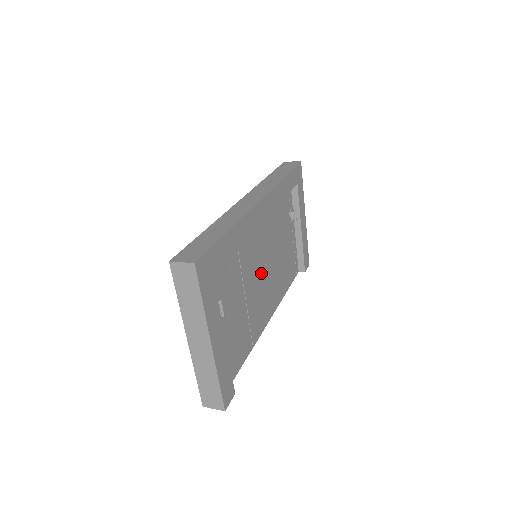
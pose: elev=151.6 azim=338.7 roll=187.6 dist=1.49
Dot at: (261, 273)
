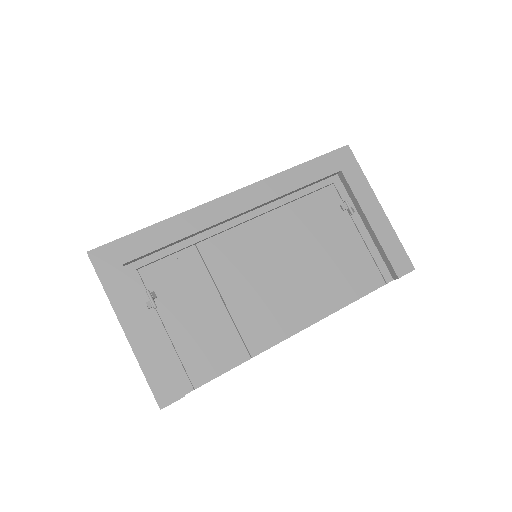
Dot at: (263, 274)
